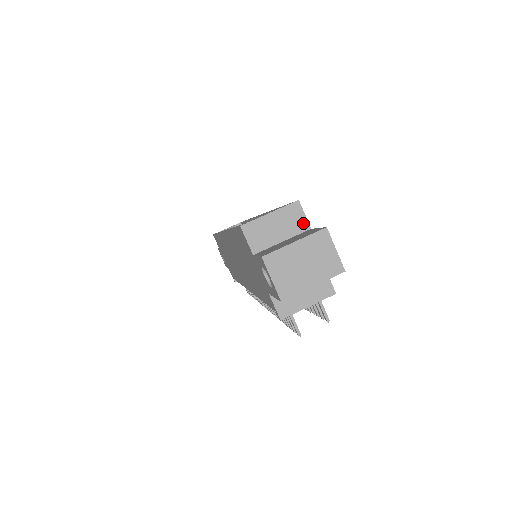
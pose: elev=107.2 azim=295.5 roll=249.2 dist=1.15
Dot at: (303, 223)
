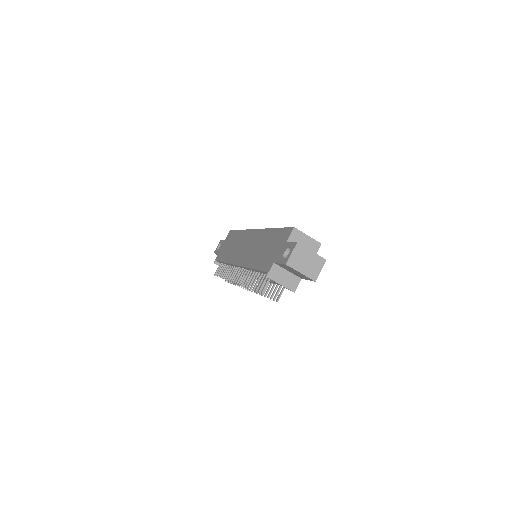
Dot at: occluded
